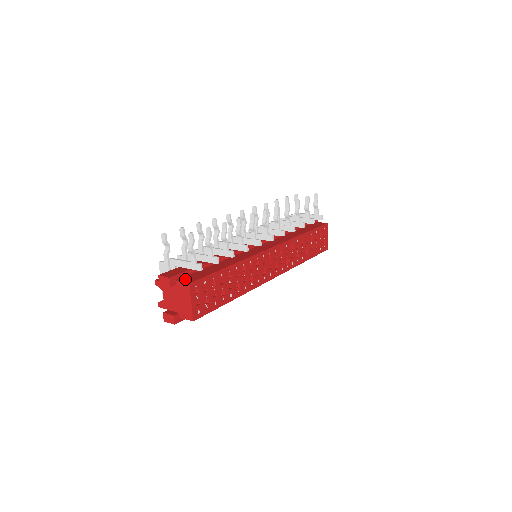
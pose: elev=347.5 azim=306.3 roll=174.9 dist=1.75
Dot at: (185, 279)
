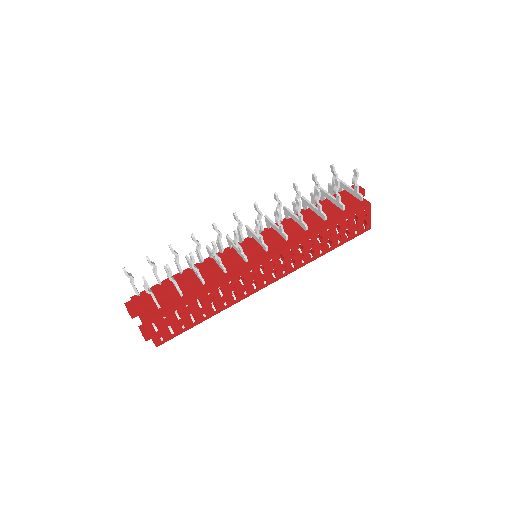
Dot at: (145, 314)
